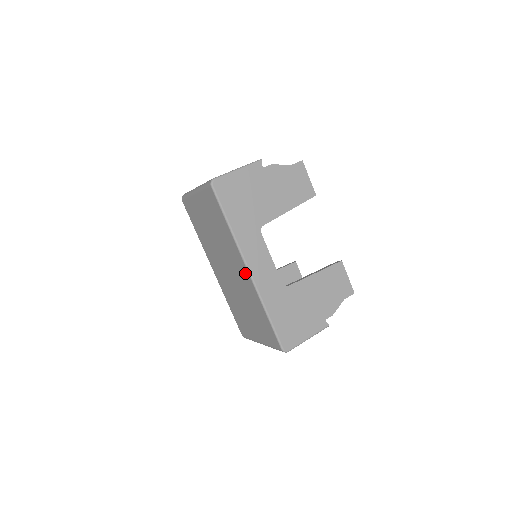
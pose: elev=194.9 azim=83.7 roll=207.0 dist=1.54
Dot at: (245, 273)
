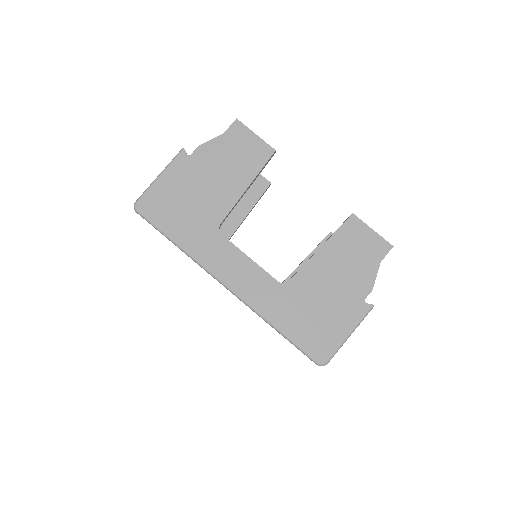
Dot at: occluded
